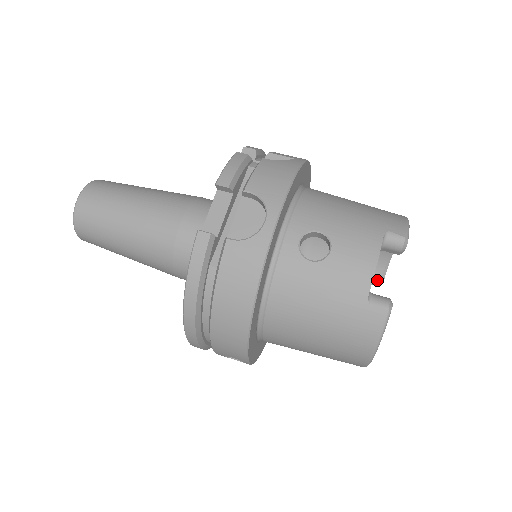
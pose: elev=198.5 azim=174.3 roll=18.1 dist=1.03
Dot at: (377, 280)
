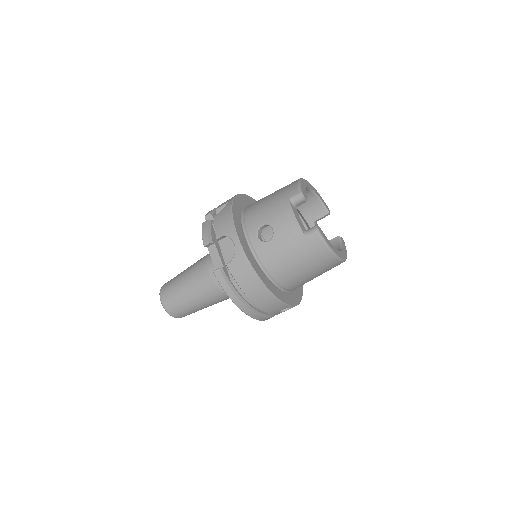
Dot at: (324, 213)
